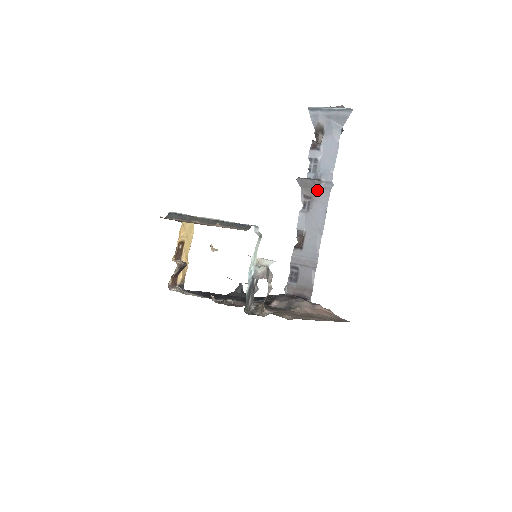
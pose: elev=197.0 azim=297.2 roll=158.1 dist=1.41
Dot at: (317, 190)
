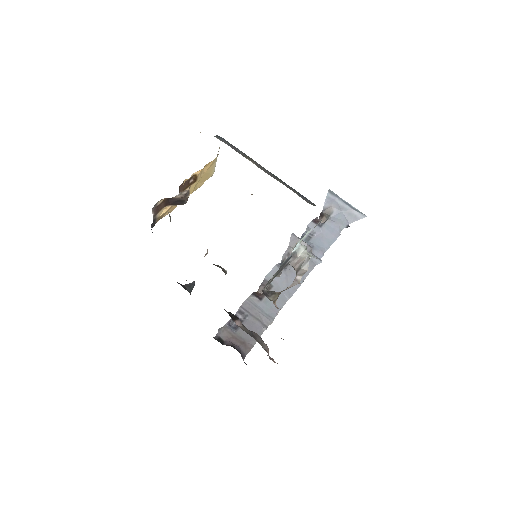
Dot at: occluded
